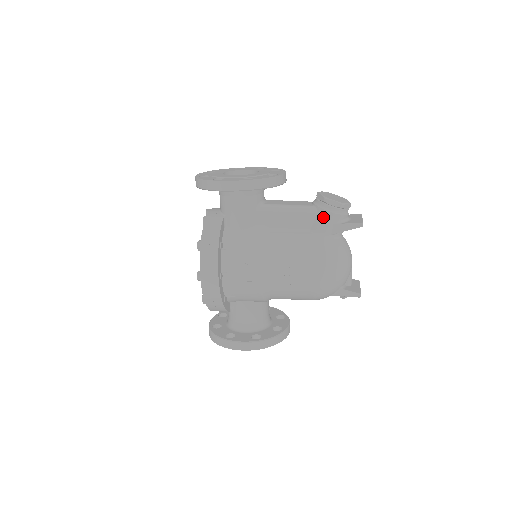
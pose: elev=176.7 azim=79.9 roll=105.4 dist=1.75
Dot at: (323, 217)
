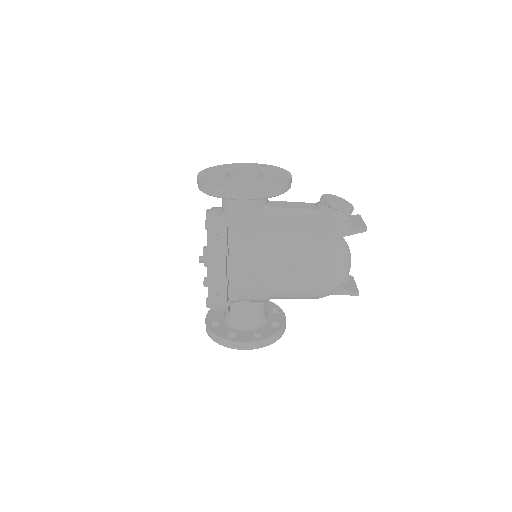
Dot at: (329, 222)
